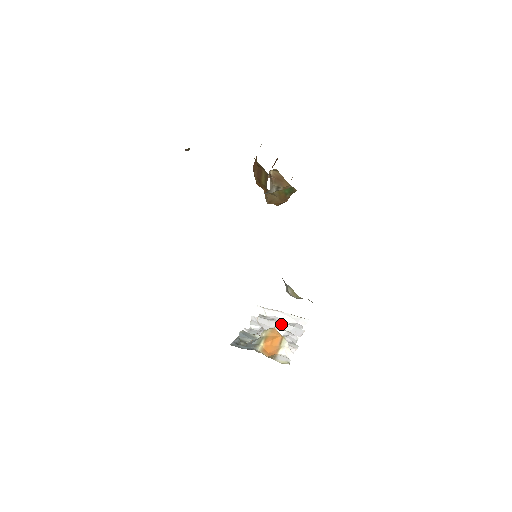
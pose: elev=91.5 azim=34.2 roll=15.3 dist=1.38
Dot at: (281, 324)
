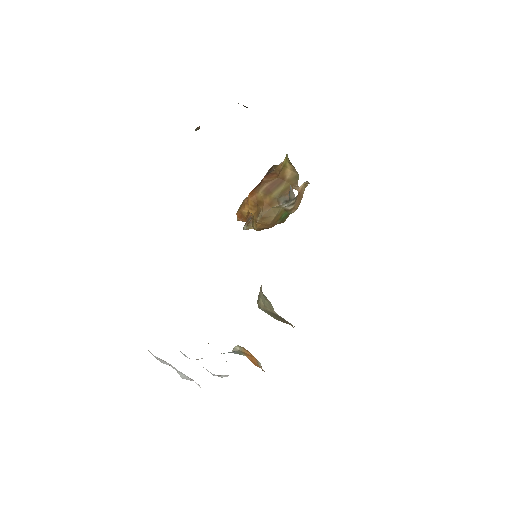
Dot at: occluded
